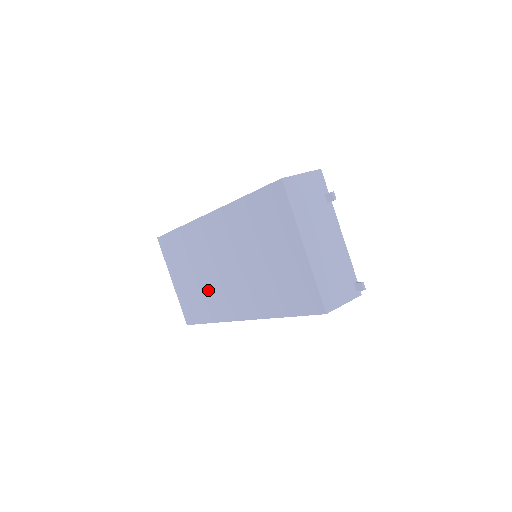
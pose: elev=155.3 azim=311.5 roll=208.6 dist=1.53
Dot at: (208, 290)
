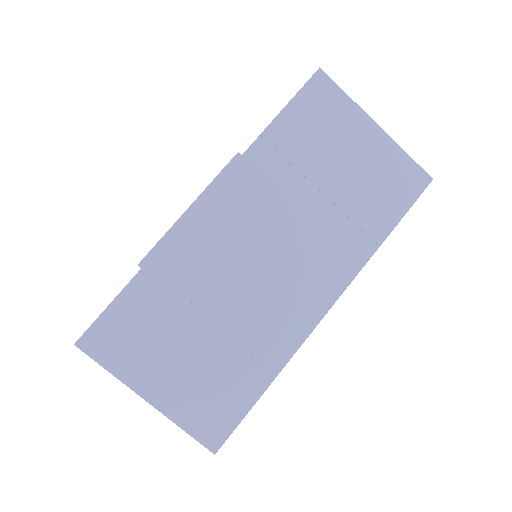
Dot at: (247, 325)
